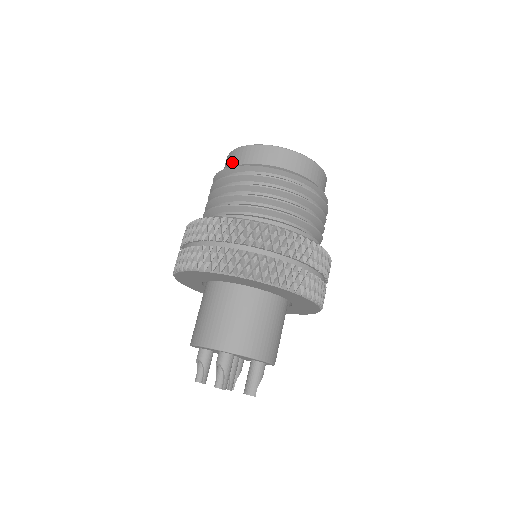
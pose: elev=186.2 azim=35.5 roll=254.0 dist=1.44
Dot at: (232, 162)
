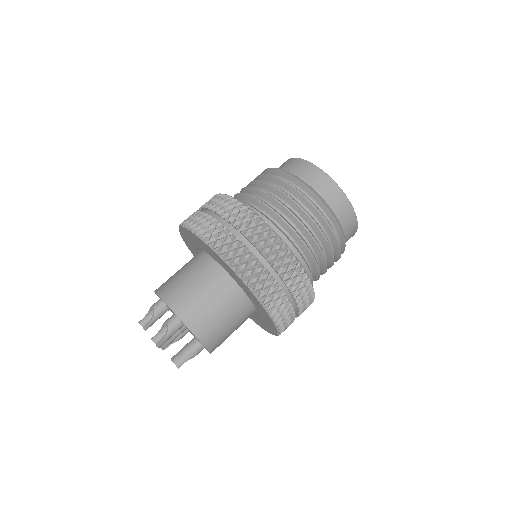
Dot at: (290, 167)
